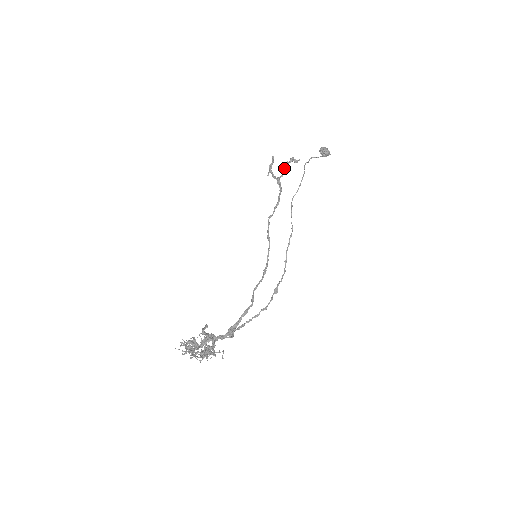
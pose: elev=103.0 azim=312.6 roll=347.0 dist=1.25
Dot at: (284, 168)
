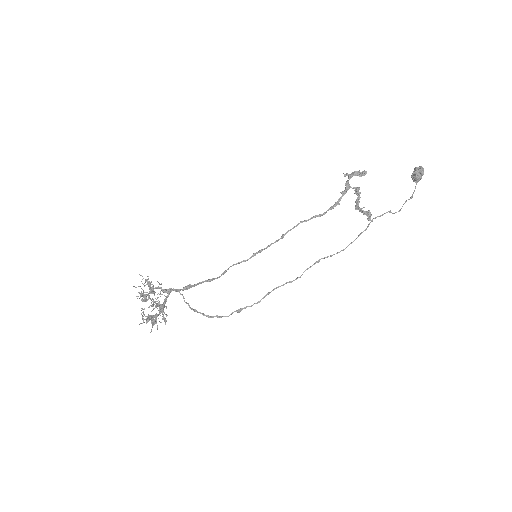
Dot at: (358, 202)
